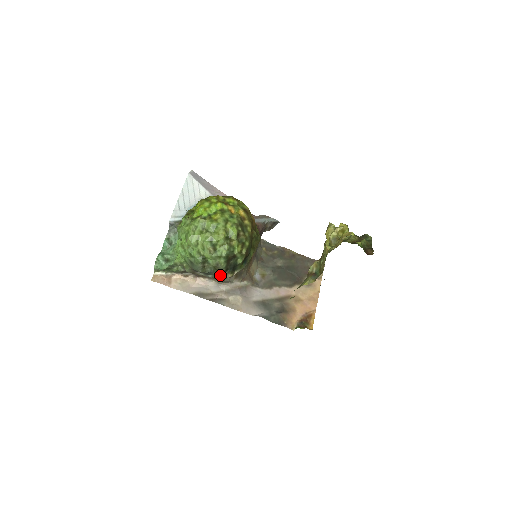
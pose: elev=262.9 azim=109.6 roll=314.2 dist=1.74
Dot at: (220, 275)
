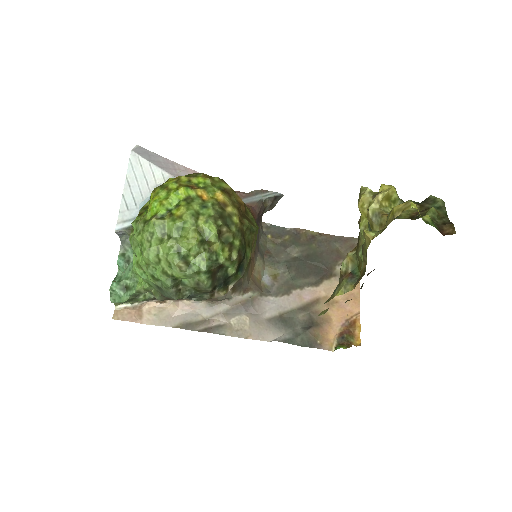
Dot at: (207, 296)
